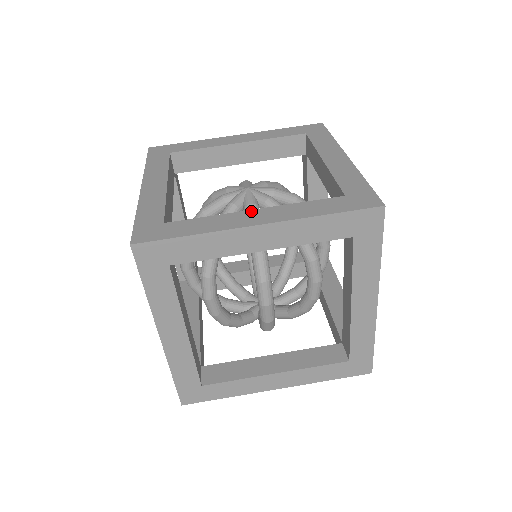
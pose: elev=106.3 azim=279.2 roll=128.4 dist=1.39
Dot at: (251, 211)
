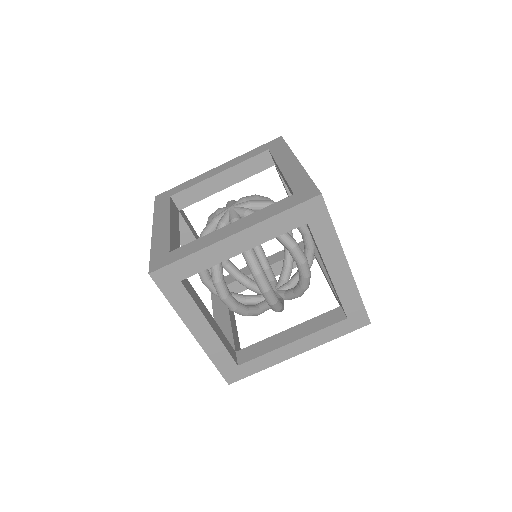
Dot at: (228, 226)
